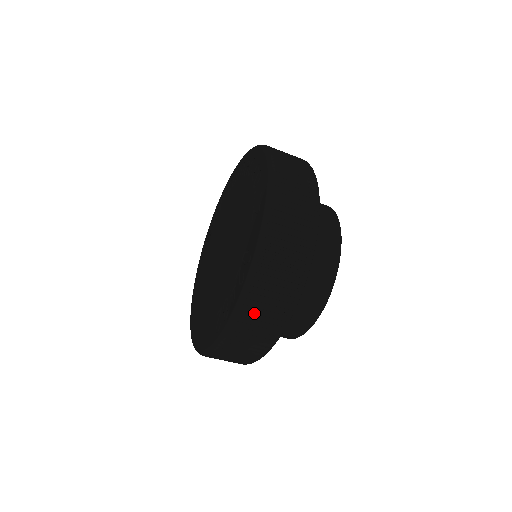
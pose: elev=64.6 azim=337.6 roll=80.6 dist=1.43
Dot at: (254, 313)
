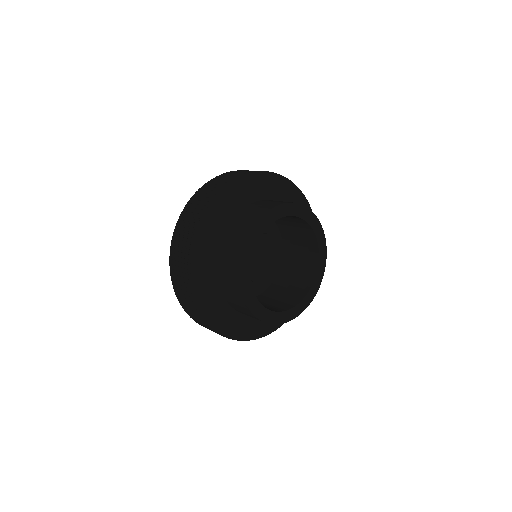
Dot at: (176, 251)
